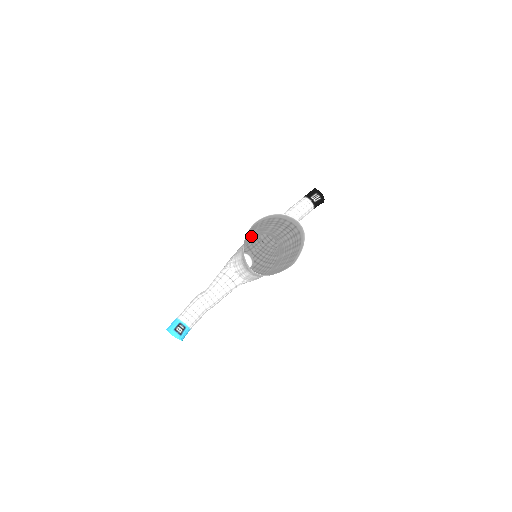
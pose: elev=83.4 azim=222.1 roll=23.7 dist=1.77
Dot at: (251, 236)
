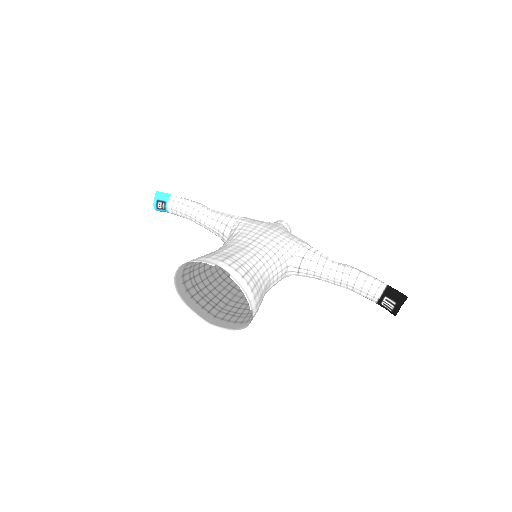
Dot at: (254, 248)
